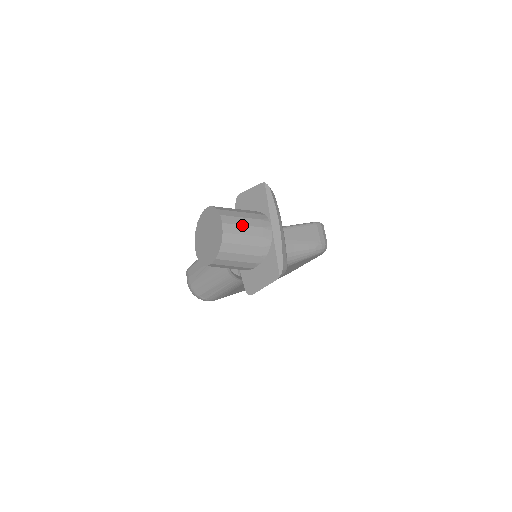
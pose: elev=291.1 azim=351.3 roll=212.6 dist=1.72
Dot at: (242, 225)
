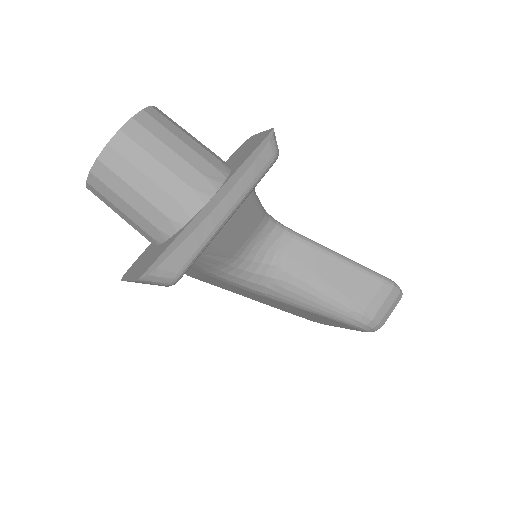
Dot at: (154, 157)
